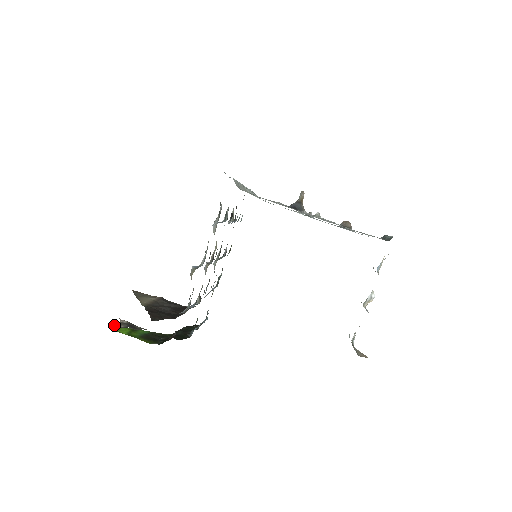
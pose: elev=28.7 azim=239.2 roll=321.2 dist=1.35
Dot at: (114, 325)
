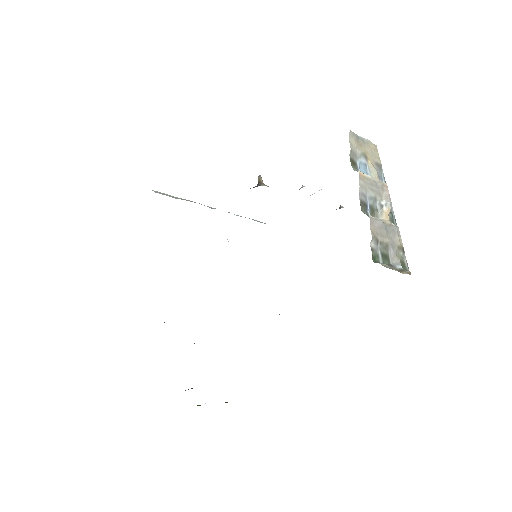
Dot at: occluded
